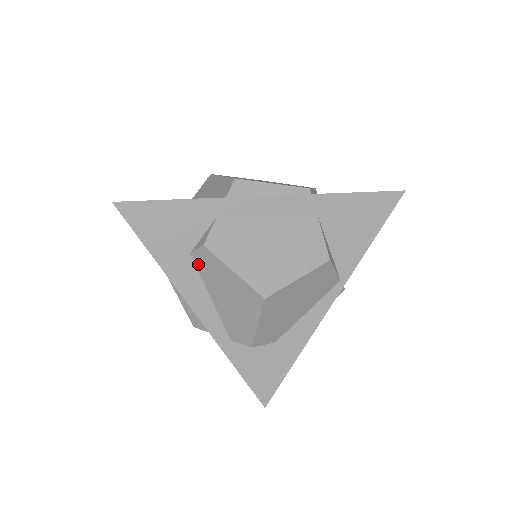
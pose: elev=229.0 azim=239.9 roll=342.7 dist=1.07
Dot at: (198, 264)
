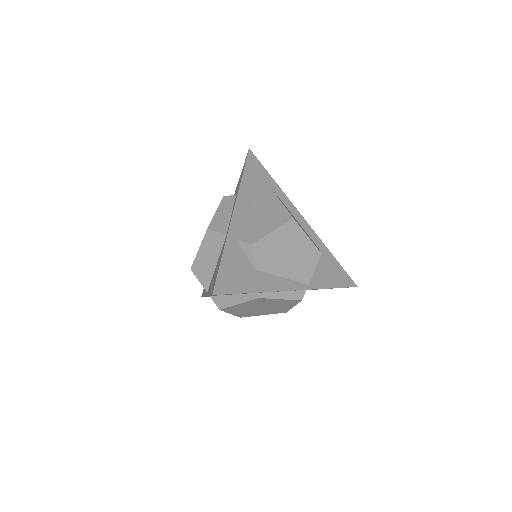
Dot at: (258, 197)
